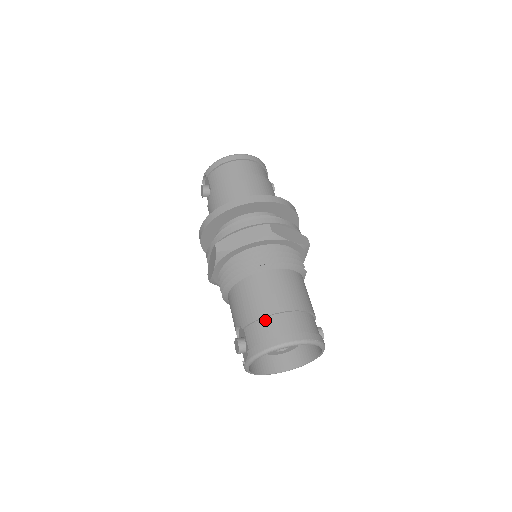
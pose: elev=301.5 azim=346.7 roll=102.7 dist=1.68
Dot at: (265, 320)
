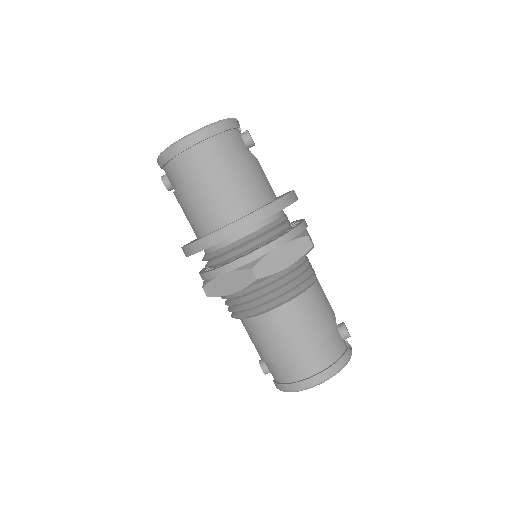
Dot at: (279, 364)
